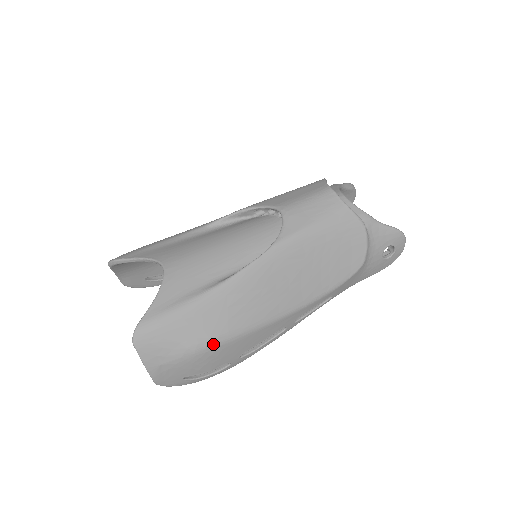
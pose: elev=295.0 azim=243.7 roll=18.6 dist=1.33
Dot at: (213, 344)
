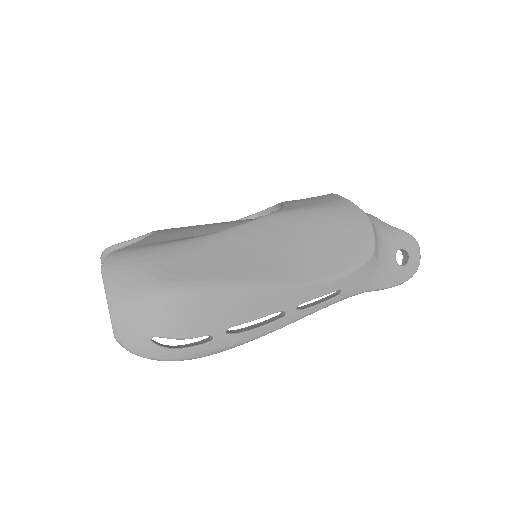
Dot at: (193, 287)
